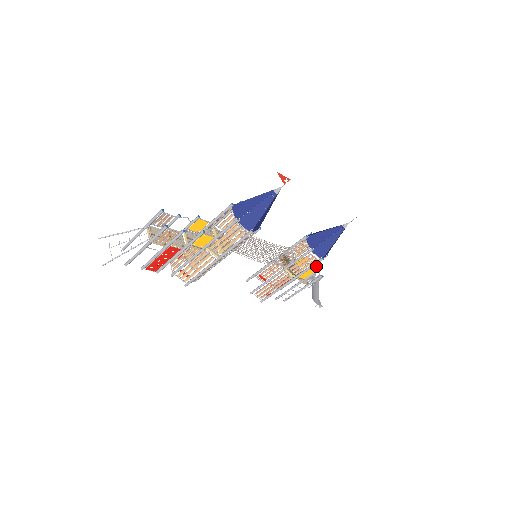
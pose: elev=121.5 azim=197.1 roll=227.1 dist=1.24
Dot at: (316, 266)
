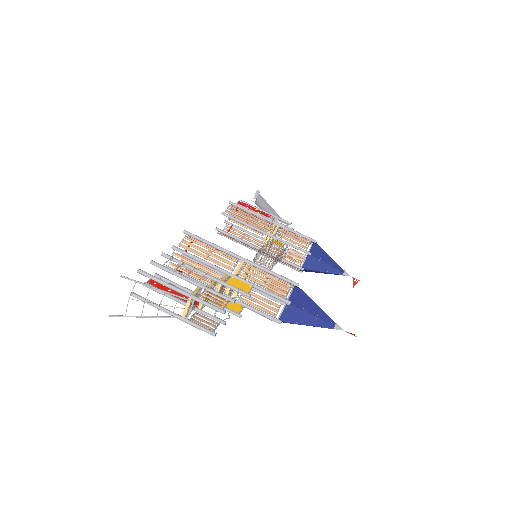
Dot at: occluded
